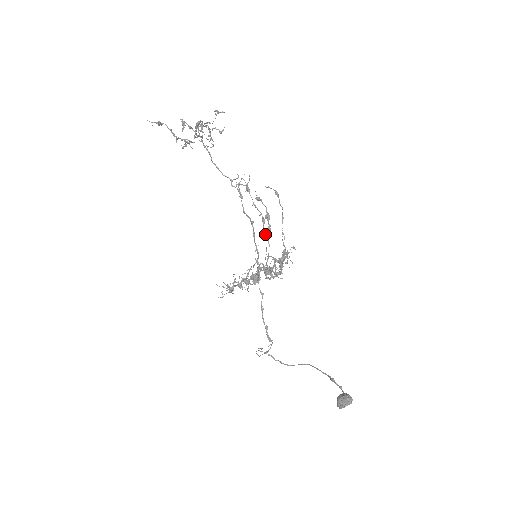
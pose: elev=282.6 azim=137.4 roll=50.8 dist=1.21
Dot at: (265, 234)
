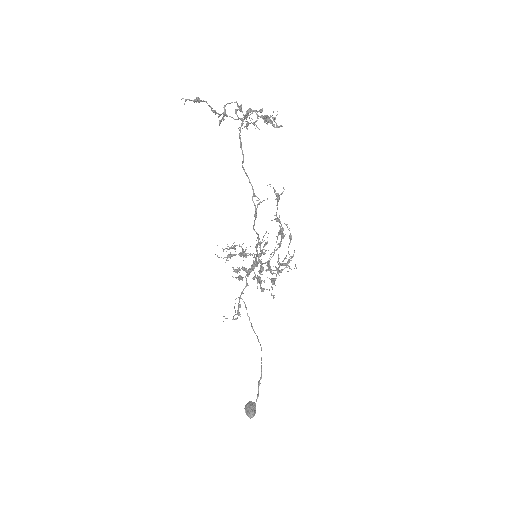
Dot at: (276, 242)
